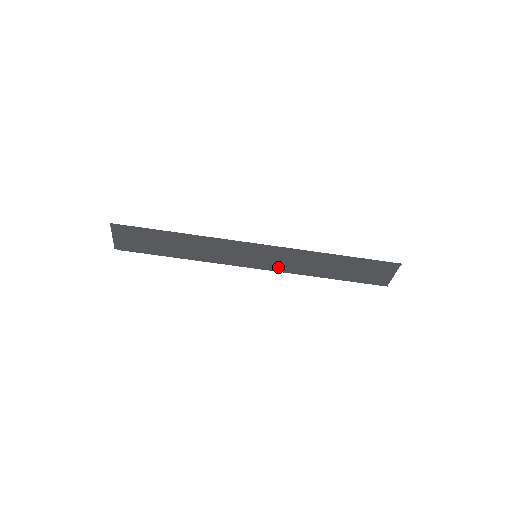
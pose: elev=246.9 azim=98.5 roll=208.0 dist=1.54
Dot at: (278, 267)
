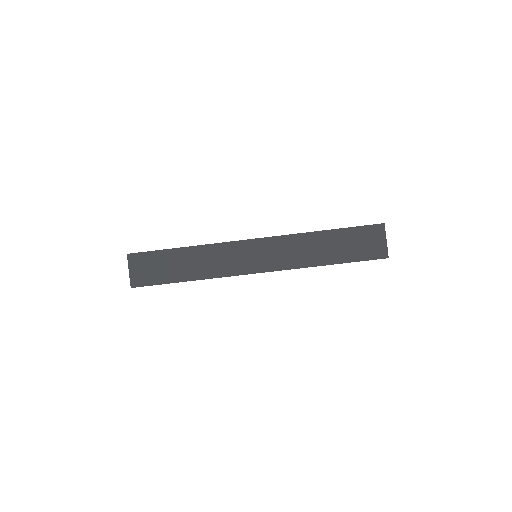
Dot at: (280, 265)
